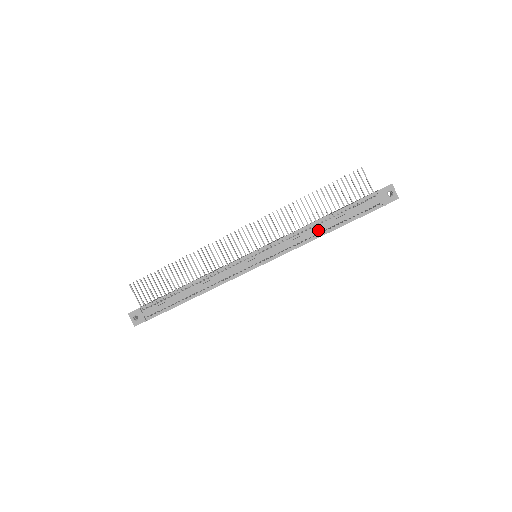
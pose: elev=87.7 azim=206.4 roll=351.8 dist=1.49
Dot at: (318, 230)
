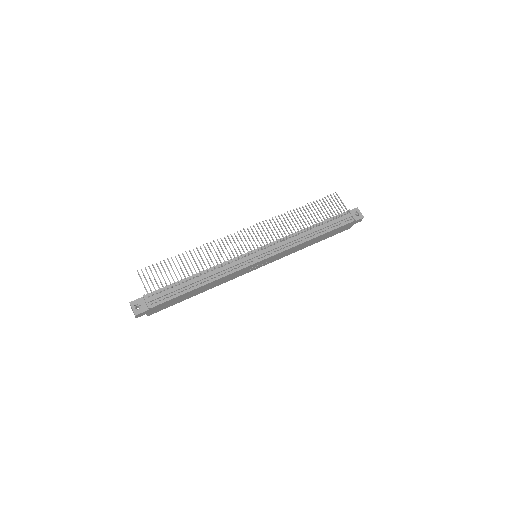
Dot at: (309, 234)
